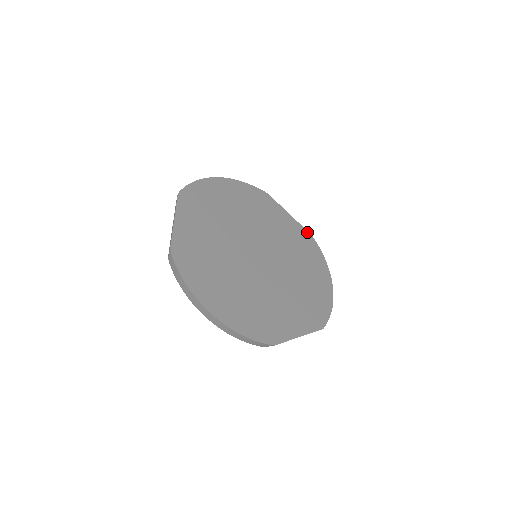
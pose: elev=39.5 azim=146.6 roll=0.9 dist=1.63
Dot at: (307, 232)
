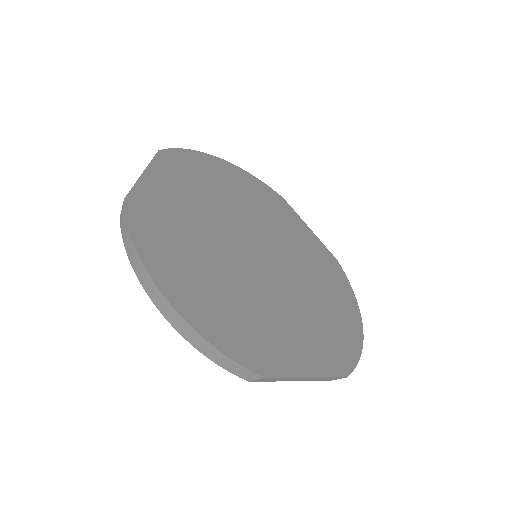
Dot at: (331, 254)
